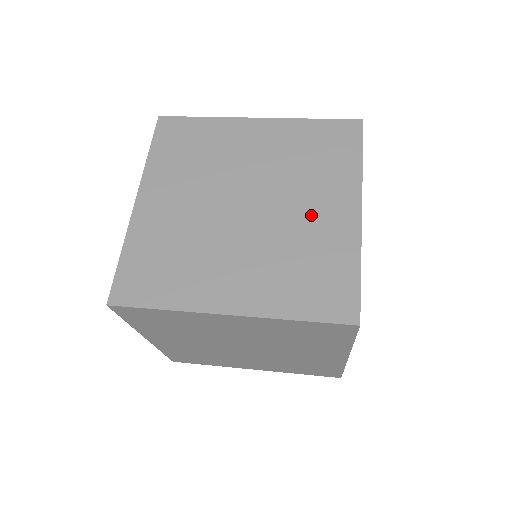
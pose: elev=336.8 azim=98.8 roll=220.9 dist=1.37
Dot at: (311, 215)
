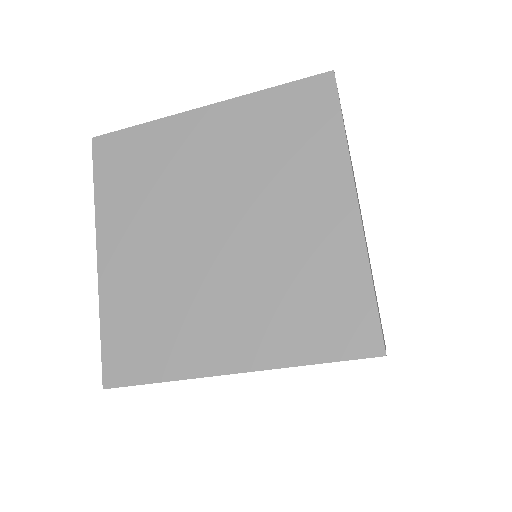
Dot at: occluded
